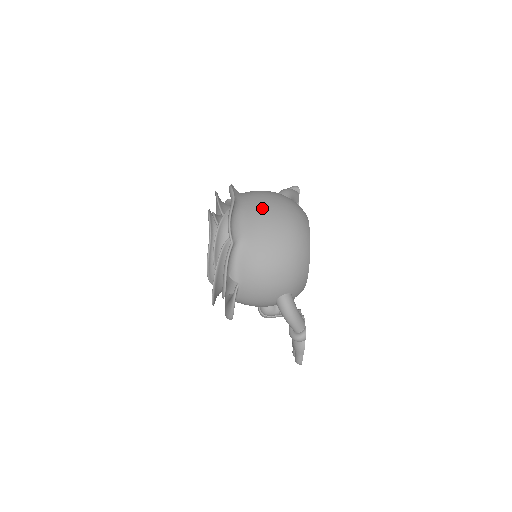
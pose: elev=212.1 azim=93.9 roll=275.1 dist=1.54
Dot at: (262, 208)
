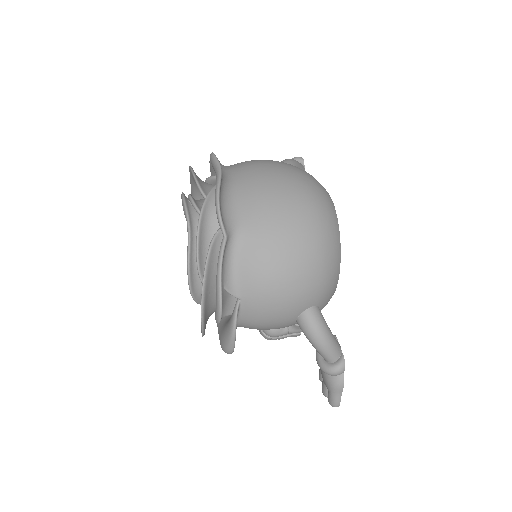
Dot at: (264, 181)
